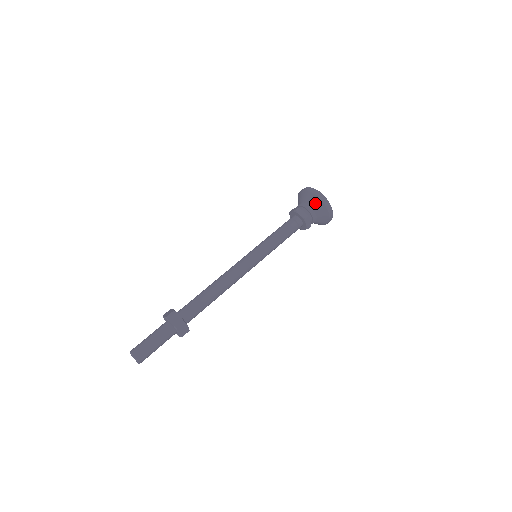
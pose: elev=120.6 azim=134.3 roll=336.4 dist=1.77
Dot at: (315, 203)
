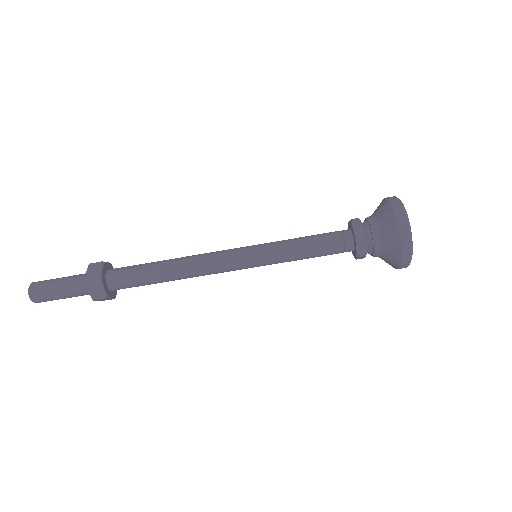
Dot at: occluded
